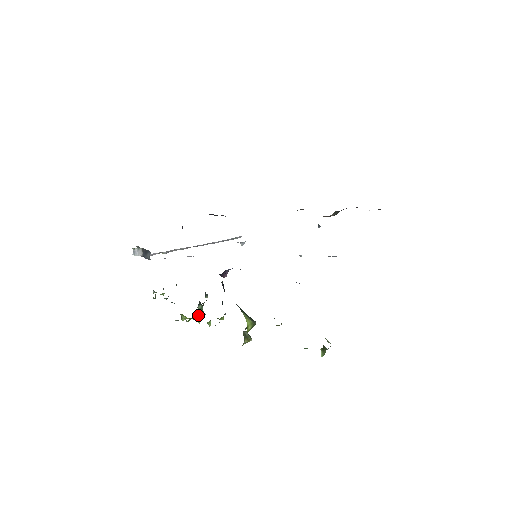
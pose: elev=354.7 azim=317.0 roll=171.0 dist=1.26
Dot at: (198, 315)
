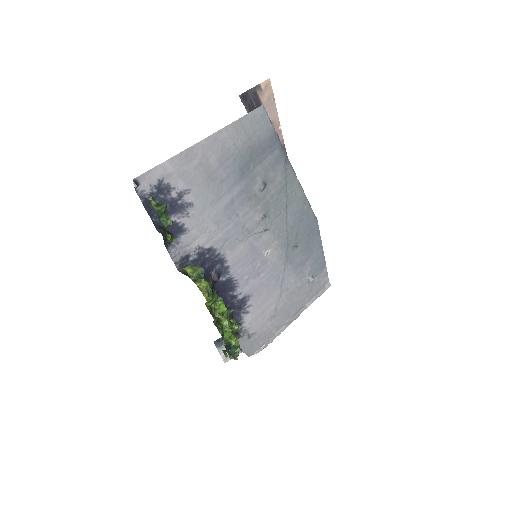
Dot at: (223, 324)
